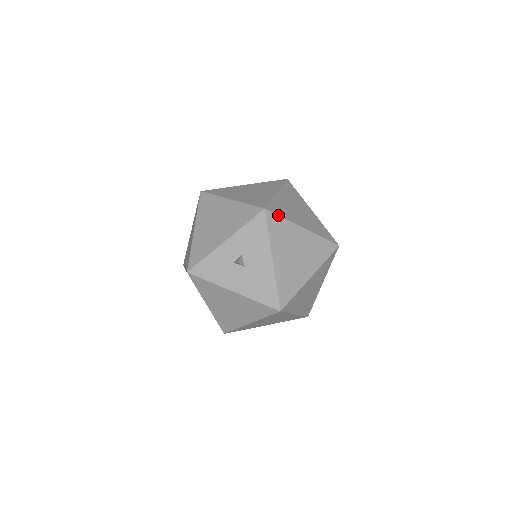
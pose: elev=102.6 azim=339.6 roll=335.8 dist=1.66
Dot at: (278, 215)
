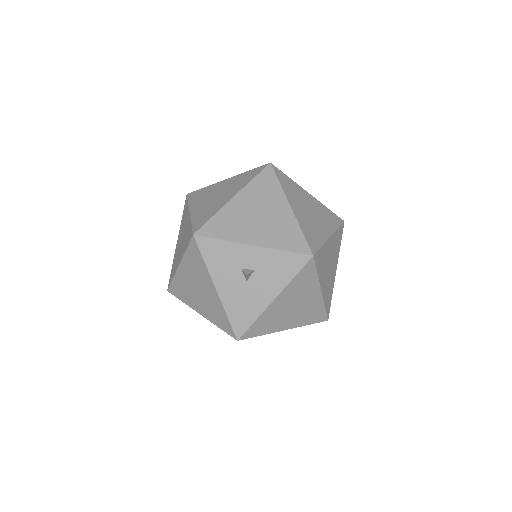
Dot at: (316, 268)
